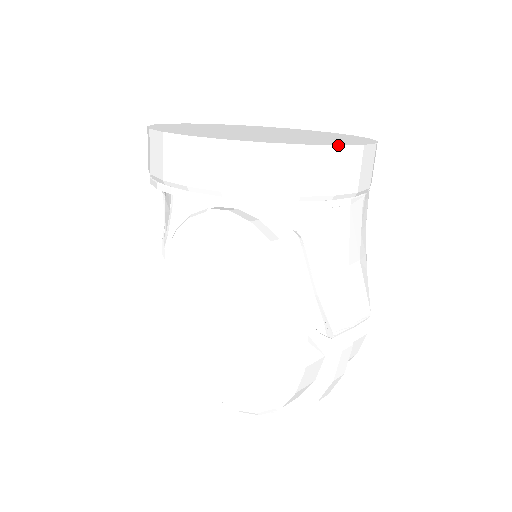
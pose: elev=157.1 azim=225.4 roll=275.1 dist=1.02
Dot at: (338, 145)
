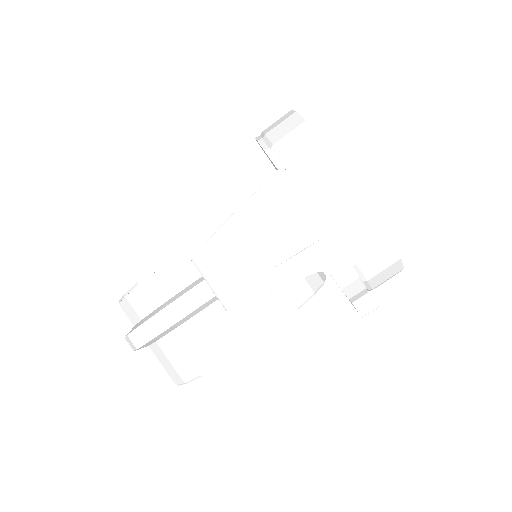
Dot at: occluded
